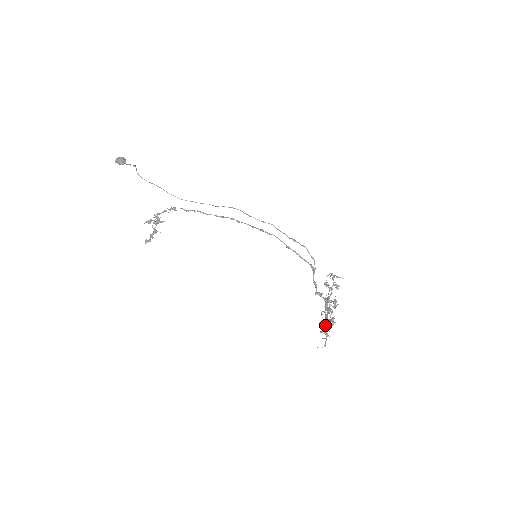
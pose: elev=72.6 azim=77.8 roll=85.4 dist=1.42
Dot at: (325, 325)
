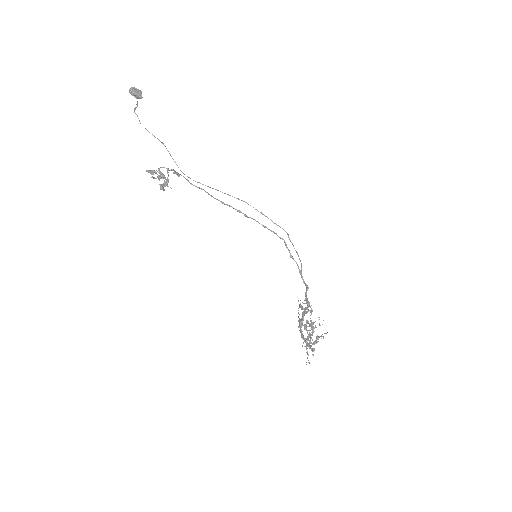
Dot at: (309, 342)
